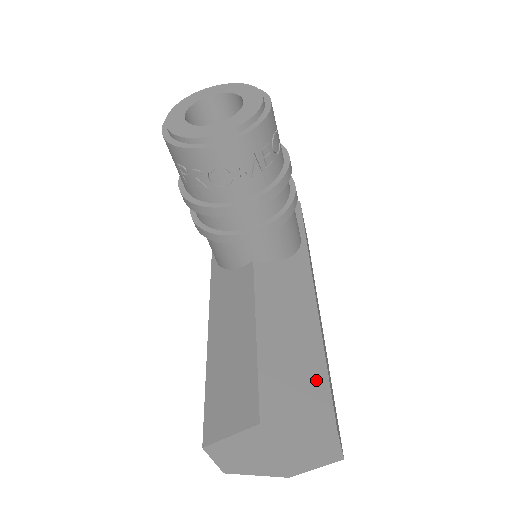
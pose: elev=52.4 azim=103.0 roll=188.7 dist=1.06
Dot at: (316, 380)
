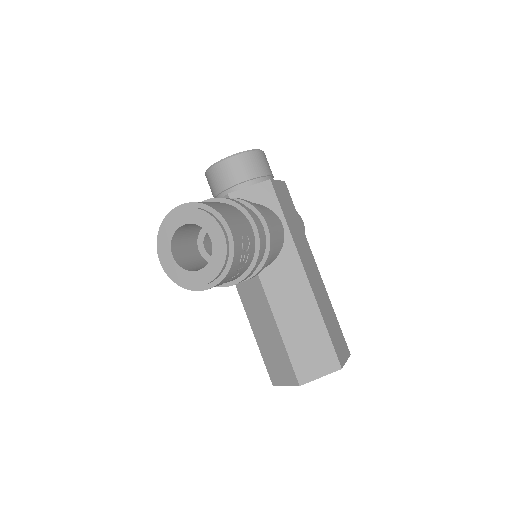
Dot at: (323, 344)
